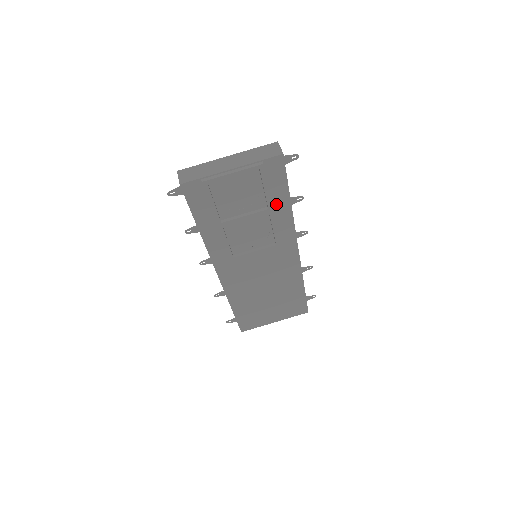
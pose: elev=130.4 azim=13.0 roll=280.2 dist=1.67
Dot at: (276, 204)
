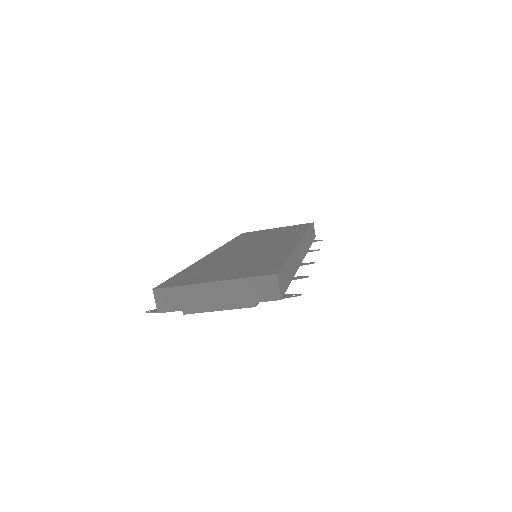
Dot at: occluded
